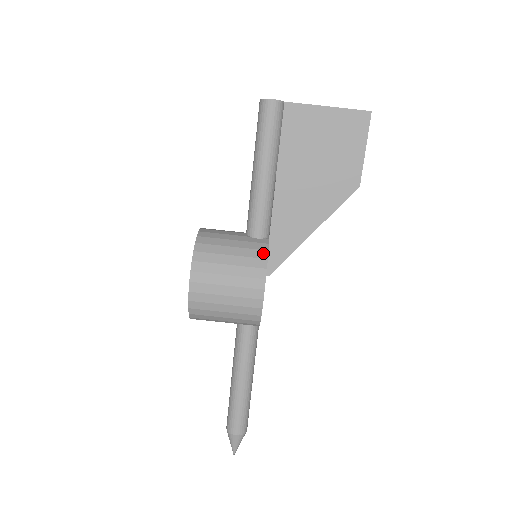
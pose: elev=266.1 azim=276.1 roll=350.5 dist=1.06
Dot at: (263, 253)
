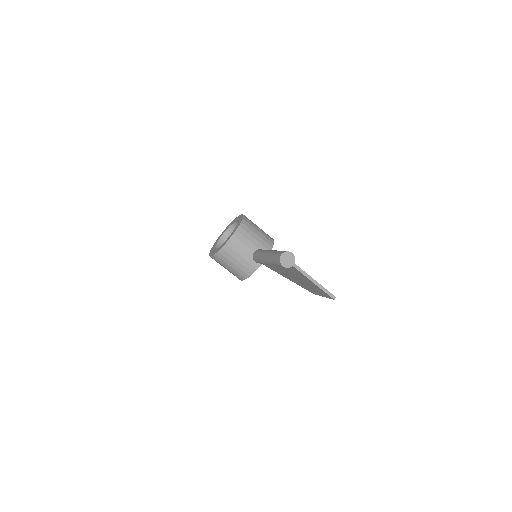
Dot at: (250, 273)
